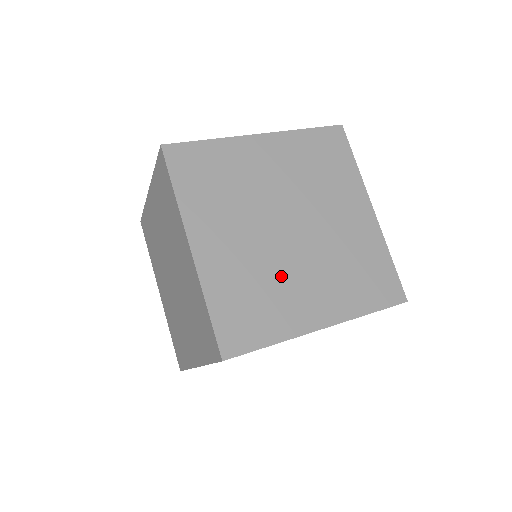
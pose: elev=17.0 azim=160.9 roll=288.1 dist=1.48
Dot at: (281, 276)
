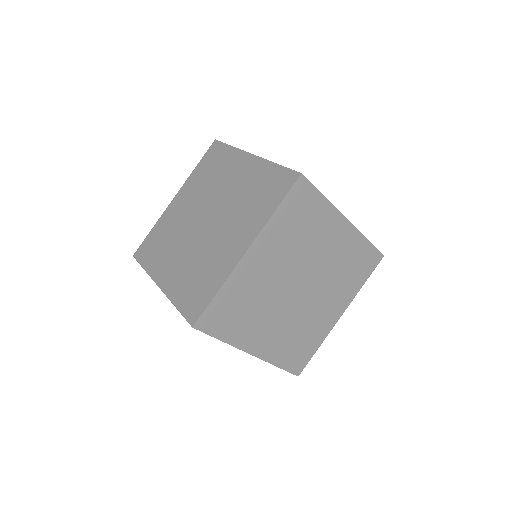
Dot at: (307, 317)
